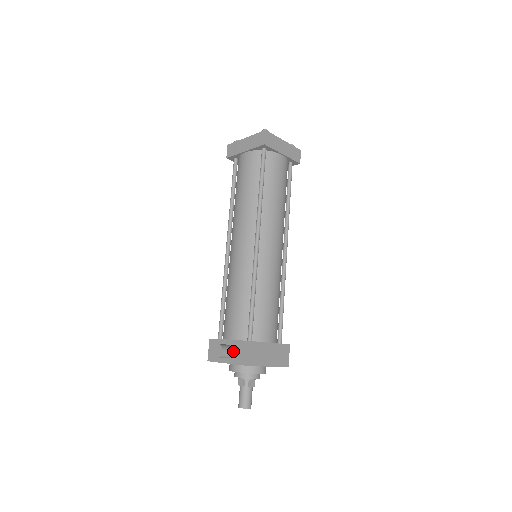
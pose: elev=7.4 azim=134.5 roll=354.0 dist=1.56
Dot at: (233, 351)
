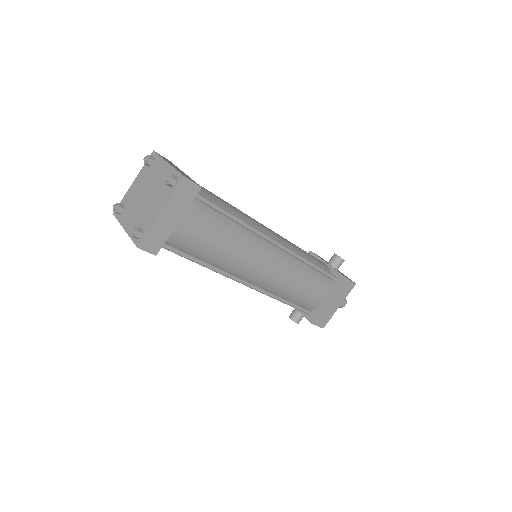
Dot at: occluded
